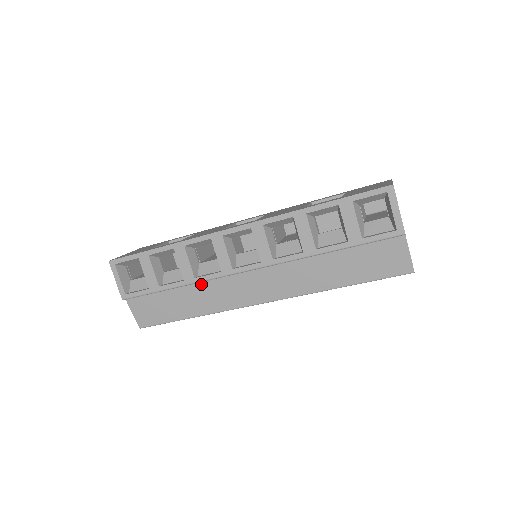
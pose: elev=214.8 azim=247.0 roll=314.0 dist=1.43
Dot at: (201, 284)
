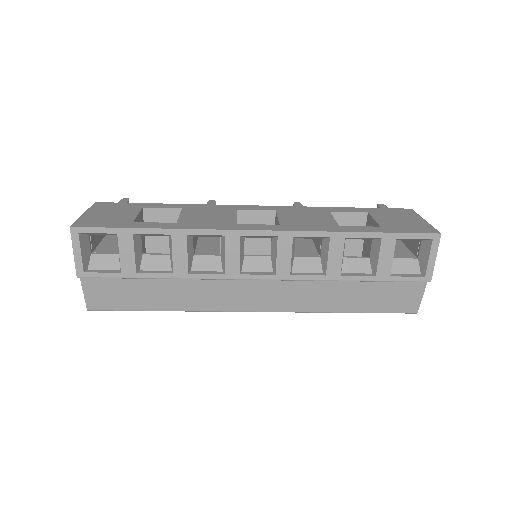
Dot at: (191, 280)
